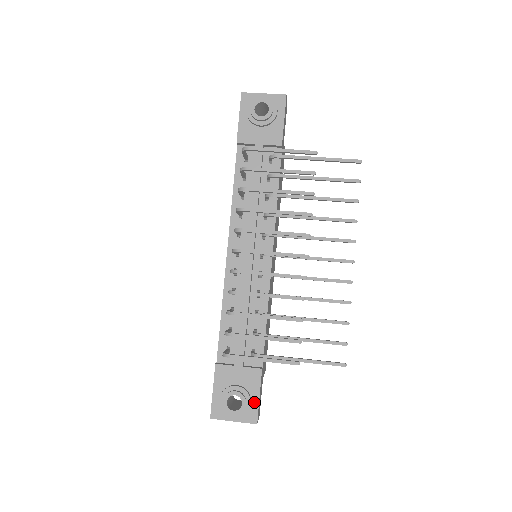
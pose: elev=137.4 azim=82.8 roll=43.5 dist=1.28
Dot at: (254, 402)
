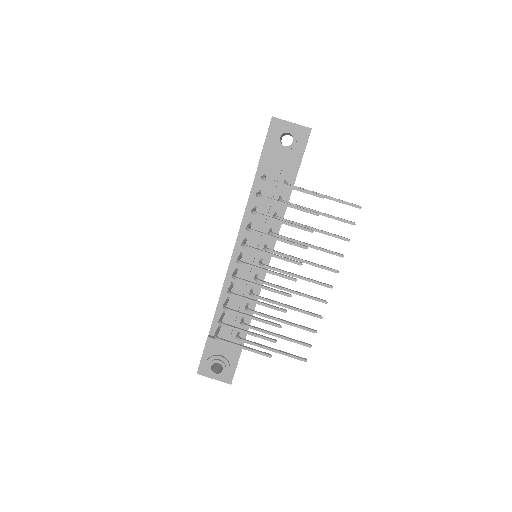
Dot at: (232, 369)
